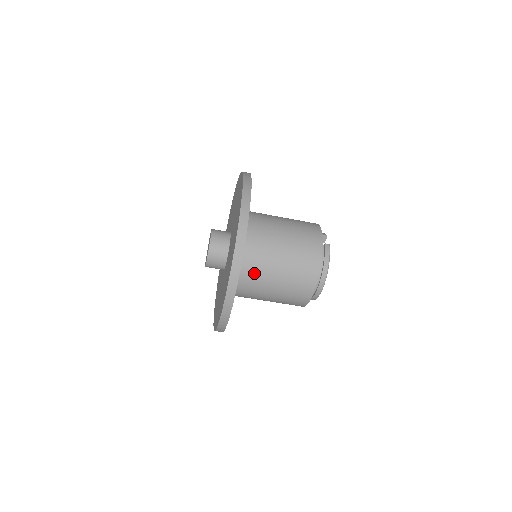
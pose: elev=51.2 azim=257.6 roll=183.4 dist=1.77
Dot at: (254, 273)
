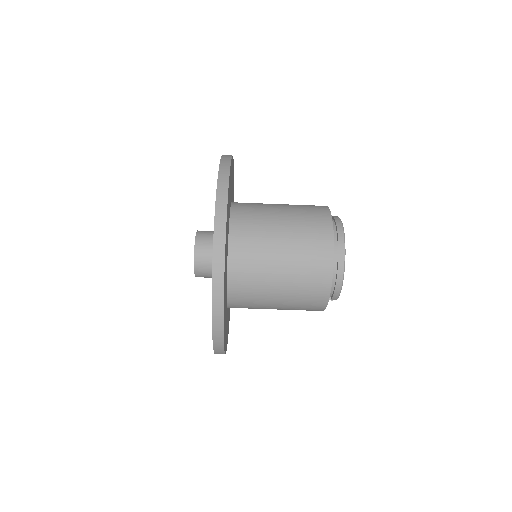
Dot at: (252, 235)
